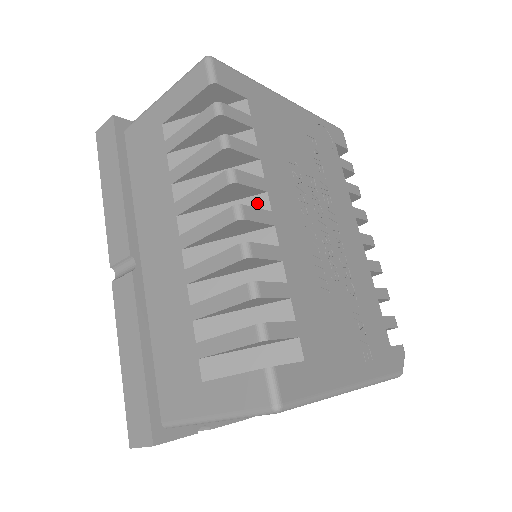
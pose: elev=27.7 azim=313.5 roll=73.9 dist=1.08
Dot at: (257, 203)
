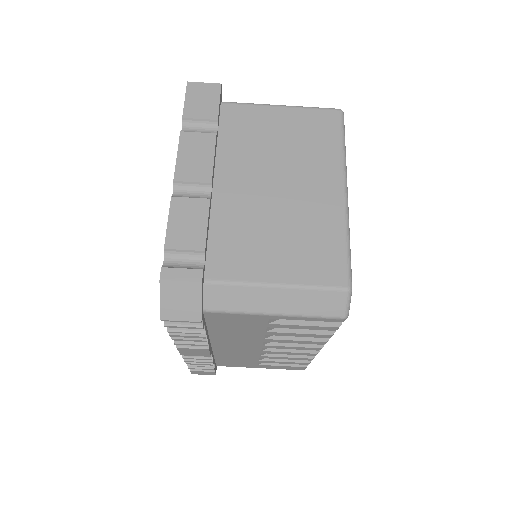
Dot at: occluded
